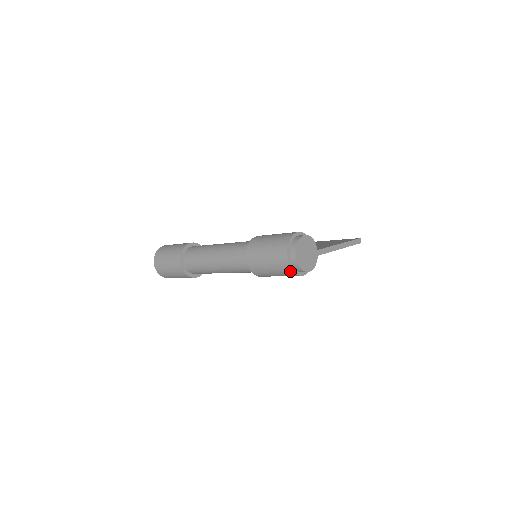
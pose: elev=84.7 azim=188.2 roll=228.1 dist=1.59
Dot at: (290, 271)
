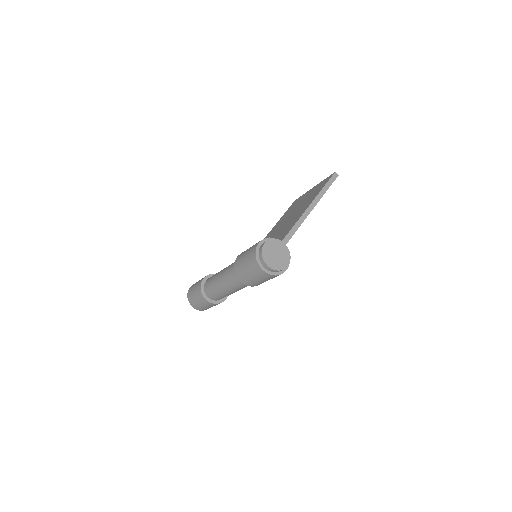
Dot at: (273, 276)
